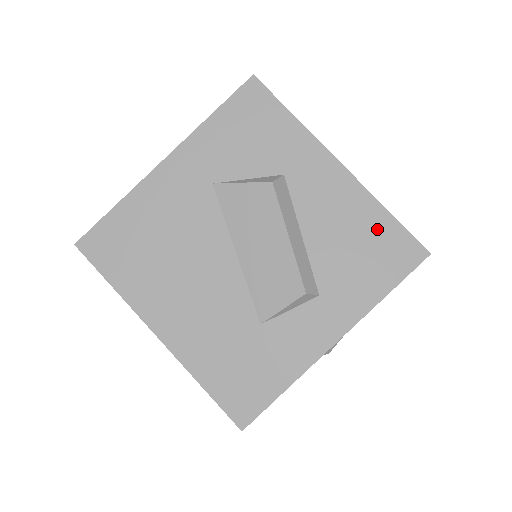
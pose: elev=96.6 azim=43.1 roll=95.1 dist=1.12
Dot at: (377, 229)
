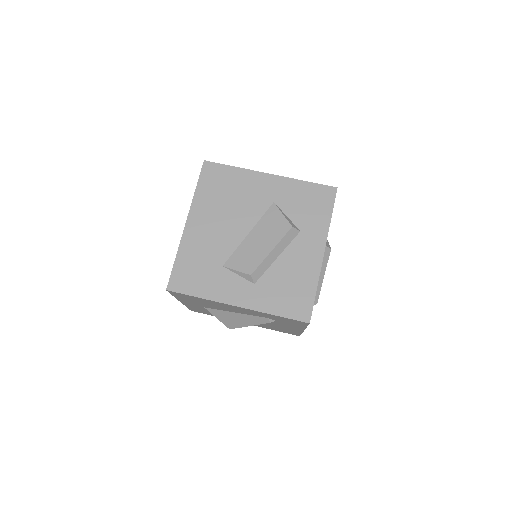
Dot at: (304, 290)
